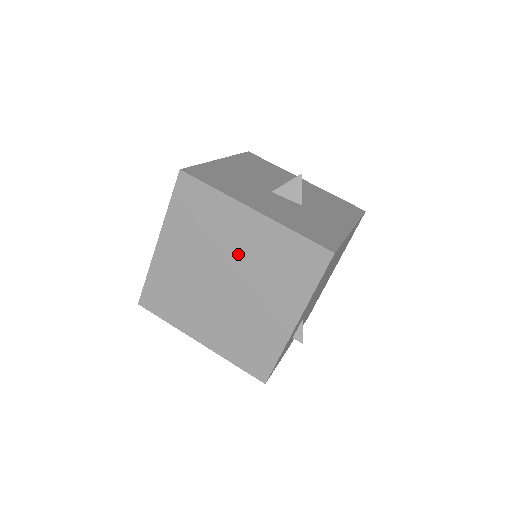
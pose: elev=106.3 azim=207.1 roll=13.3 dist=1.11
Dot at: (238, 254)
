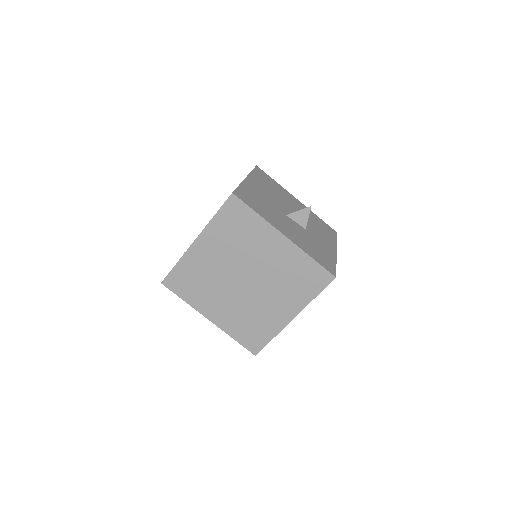
Dot at: (262, 263)
